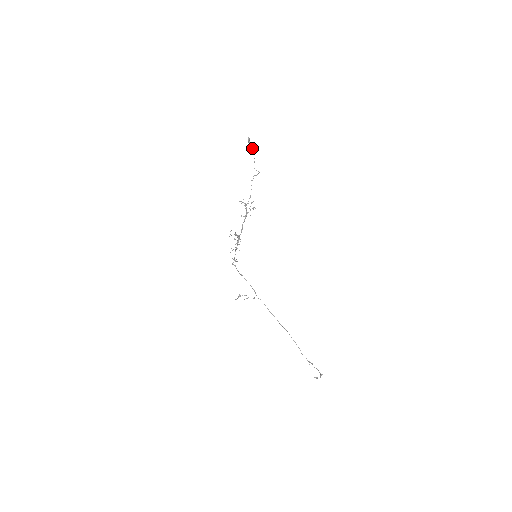
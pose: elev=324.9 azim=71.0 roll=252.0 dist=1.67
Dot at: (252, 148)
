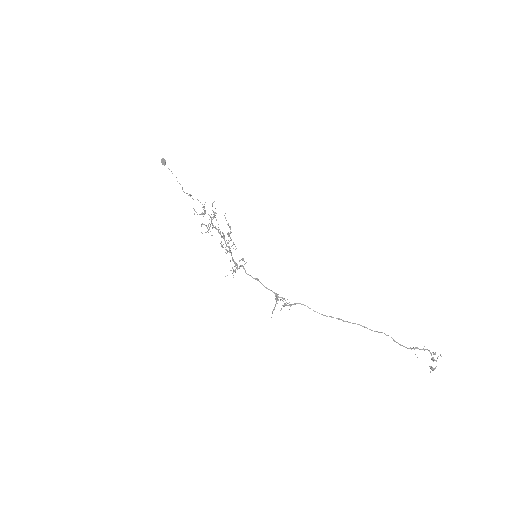
Dot at: (171, 171)
